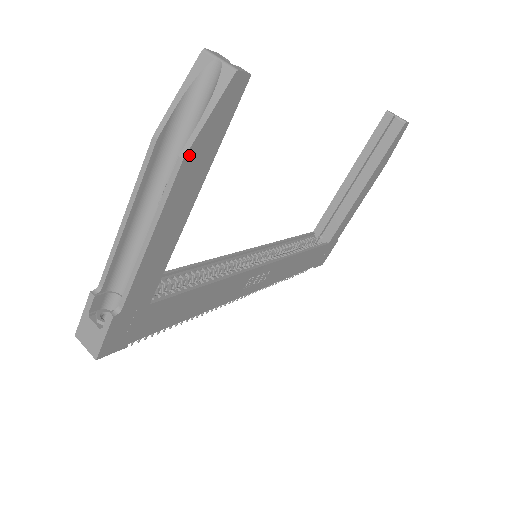
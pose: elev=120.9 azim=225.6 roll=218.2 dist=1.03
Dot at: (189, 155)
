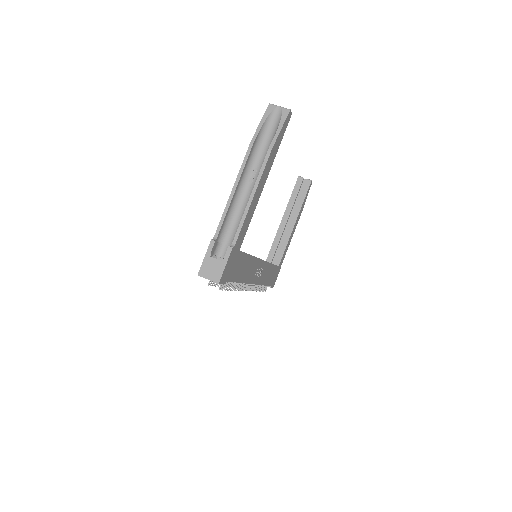
Dot at: (273, 148)
